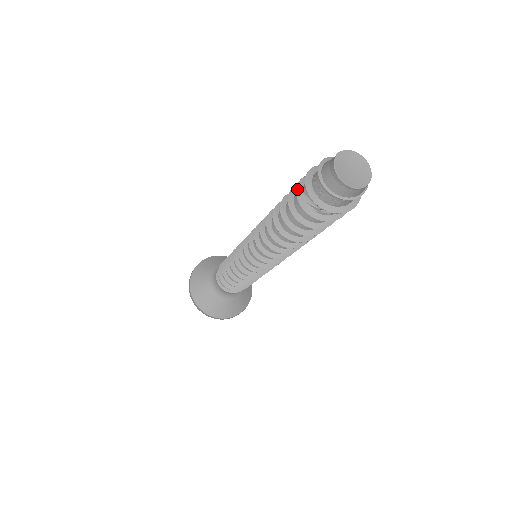
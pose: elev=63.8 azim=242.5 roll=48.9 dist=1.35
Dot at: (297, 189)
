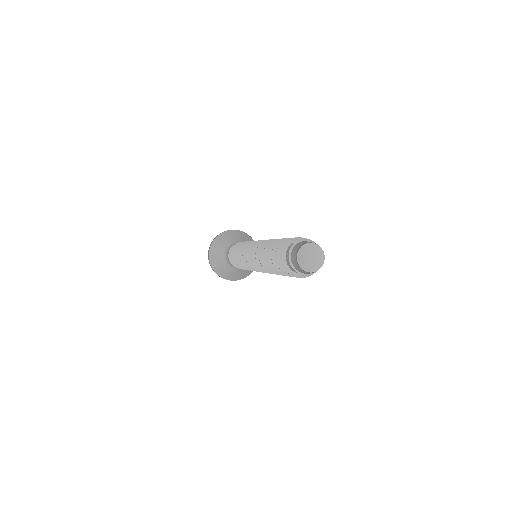
Dot at: (283, 242)
